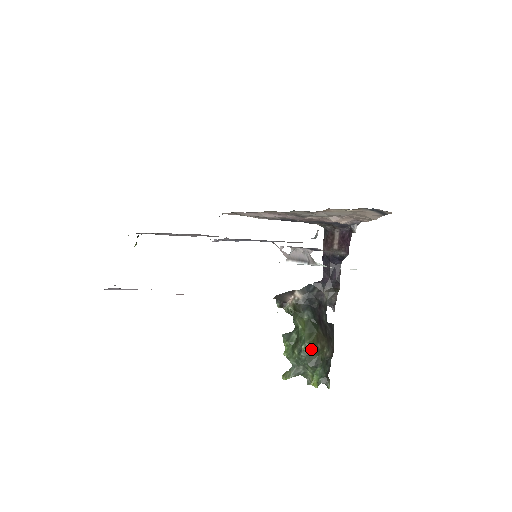
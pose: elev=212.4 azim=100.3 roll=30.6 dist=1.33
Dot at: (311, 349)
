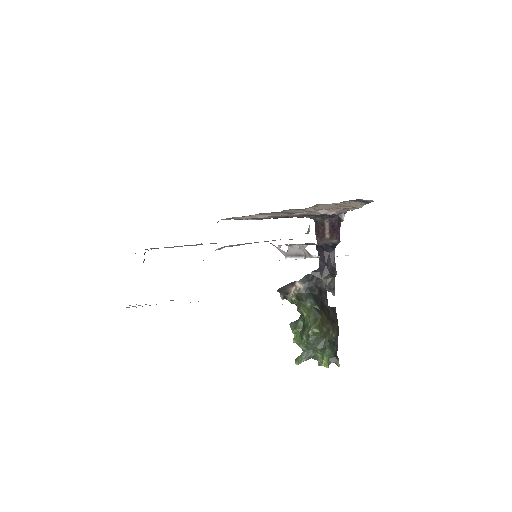
Dot at: (318, 333)
